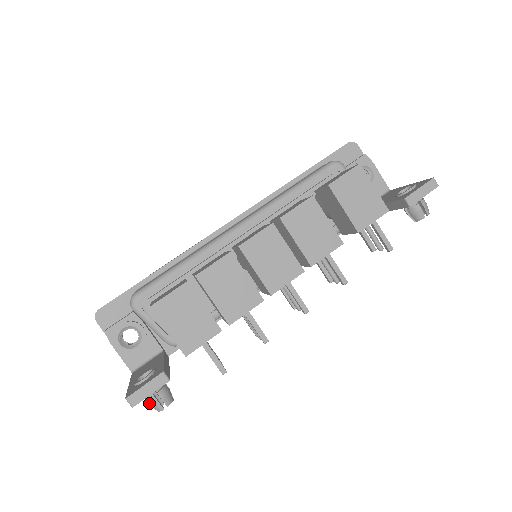
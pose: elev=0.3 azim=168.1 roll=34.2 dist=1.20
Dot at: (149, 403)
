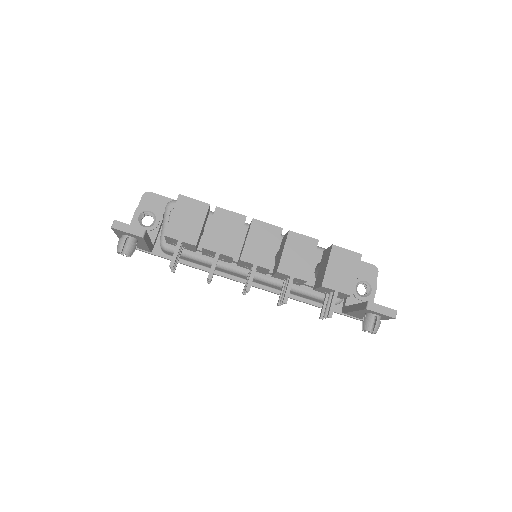
Dot at: (119, 242)
